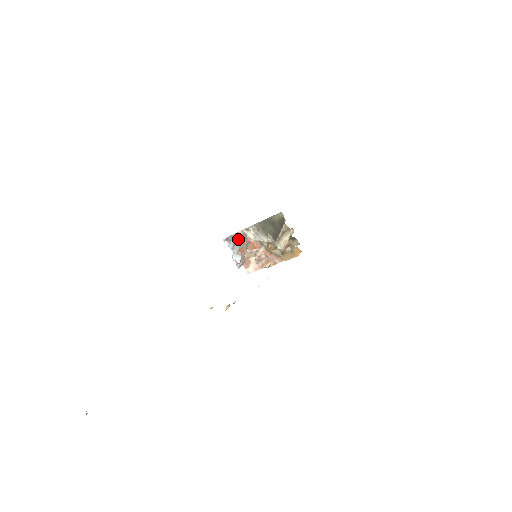
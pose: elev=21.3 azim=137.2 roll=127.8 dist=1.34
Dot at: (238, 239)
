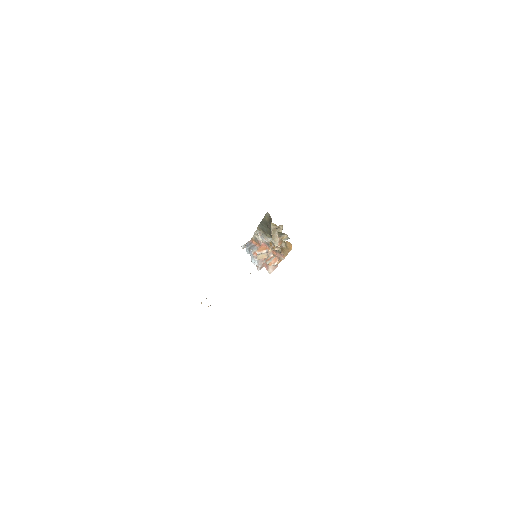
Dot at: (253, 244)
